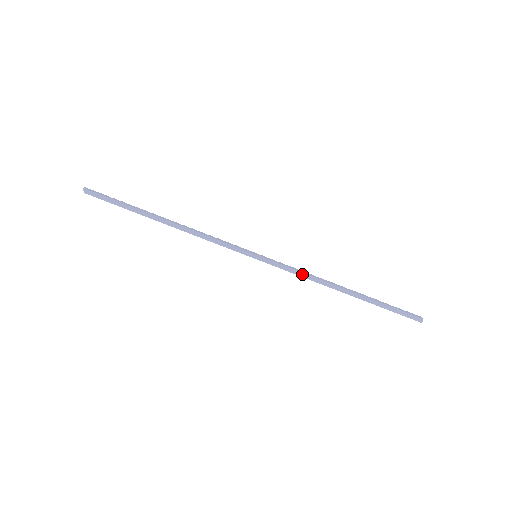
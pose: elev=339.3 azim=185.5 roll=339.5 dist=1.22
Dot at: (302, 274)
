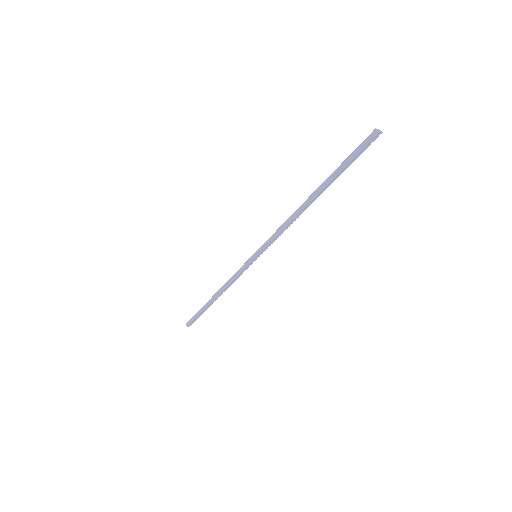
Dot at: (280, 229)
